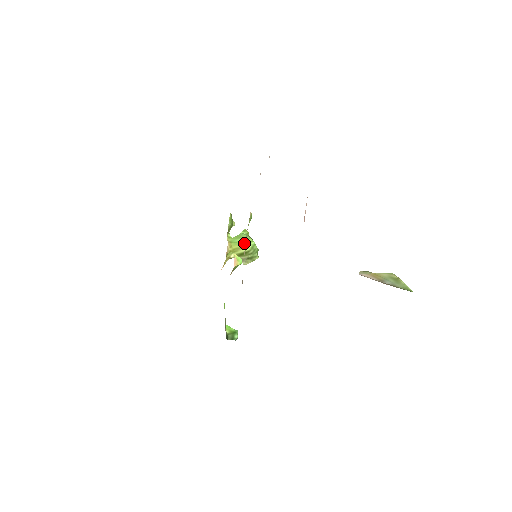
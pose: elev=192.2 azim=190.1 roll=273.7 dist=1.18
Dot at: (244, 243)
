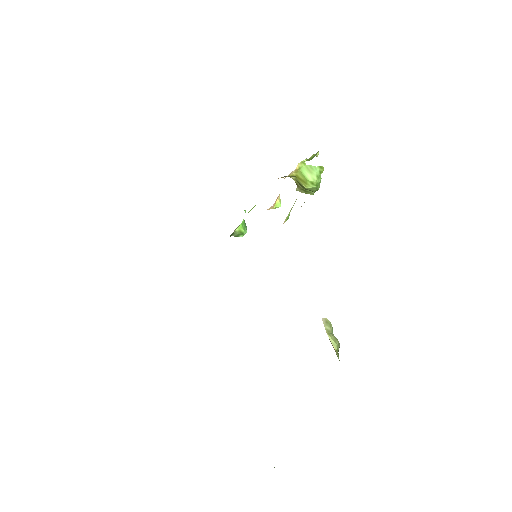
Dot at: (307, 181)
